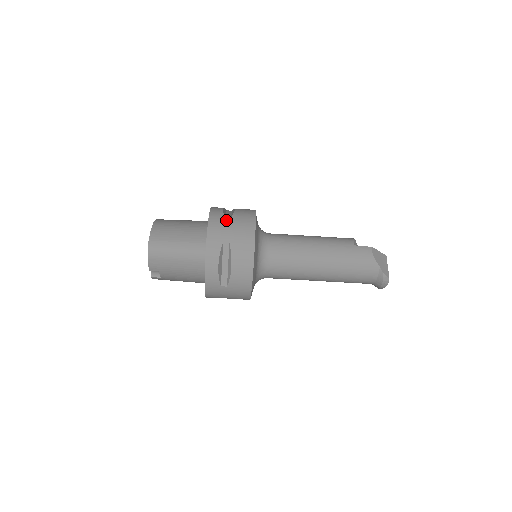
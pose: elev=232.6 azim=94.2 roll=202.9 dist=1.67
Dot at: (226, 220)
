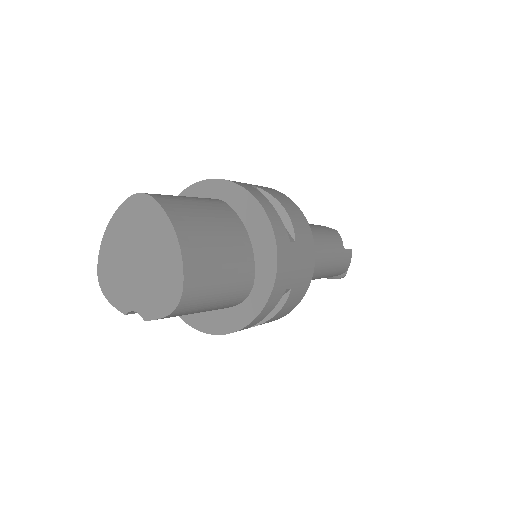
Dot at: (293, 248)
